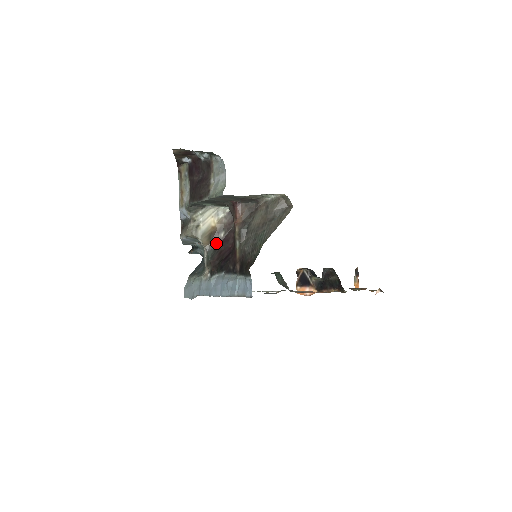
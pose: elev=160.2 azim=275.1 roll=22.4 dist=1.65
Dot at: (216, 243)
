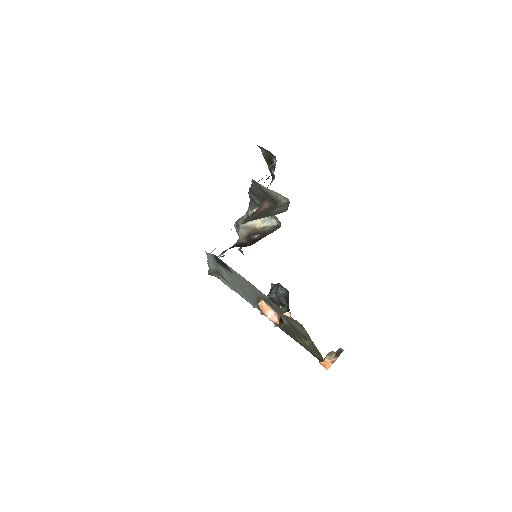
Dot at: (248, 239)
